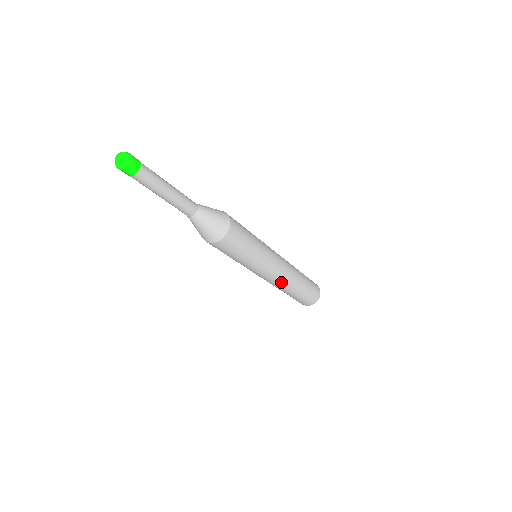
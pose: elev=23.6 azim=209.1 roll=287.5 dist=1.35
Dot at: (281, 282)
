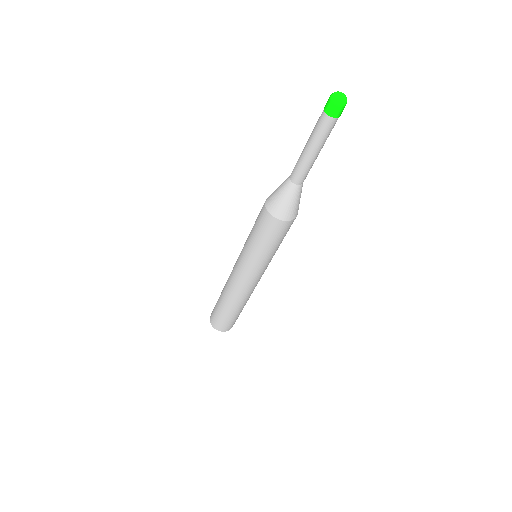
Dot at: occluded
